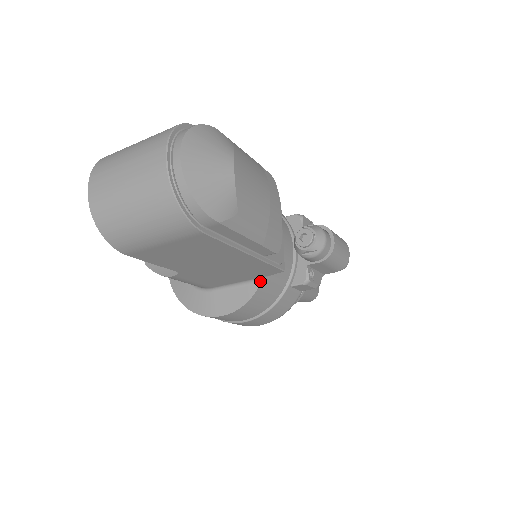
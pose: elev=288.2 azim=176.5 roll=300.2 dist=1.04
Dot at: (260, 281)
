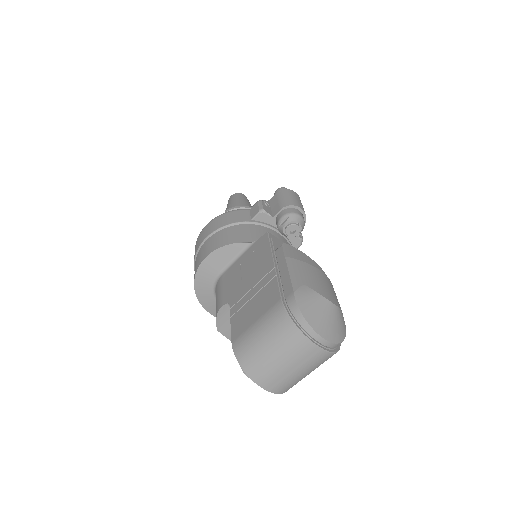
Dot at: occluded
